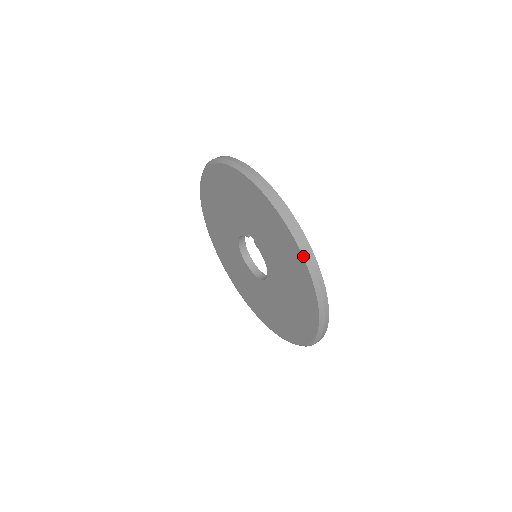
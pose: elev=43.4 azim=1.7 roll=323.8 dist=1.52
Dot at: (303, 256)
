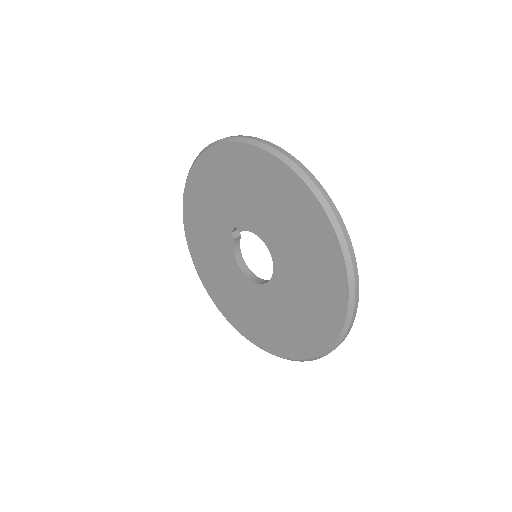
Dot at: (245, 143)
